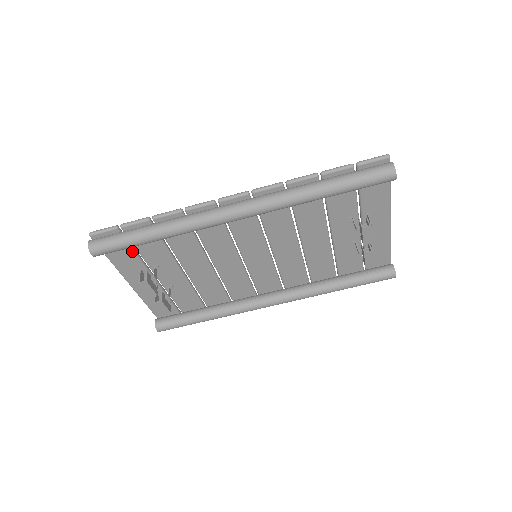
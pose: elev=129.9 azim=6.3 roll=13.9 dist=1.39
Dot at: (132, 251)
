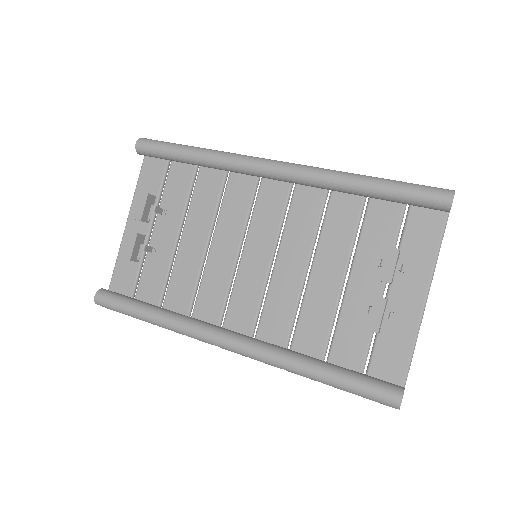
Dot at: (162, 178)
